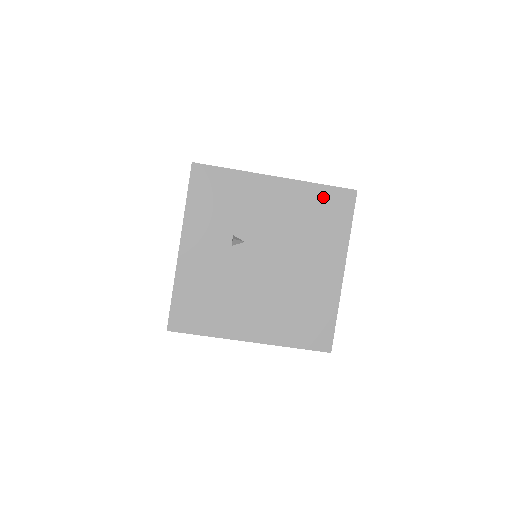
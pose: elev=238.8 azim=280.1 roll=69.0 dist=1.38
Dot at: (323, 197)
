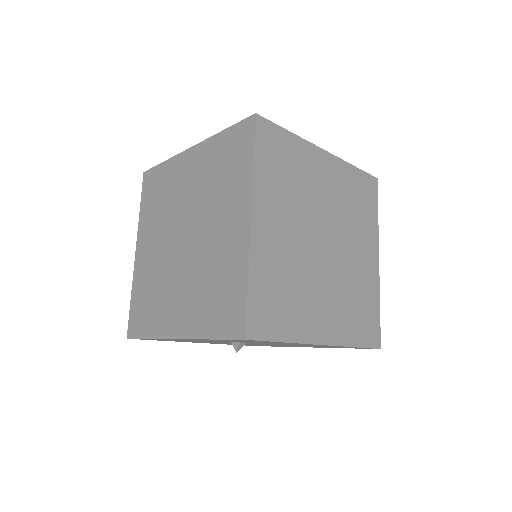
Dot at: (348, 347)
